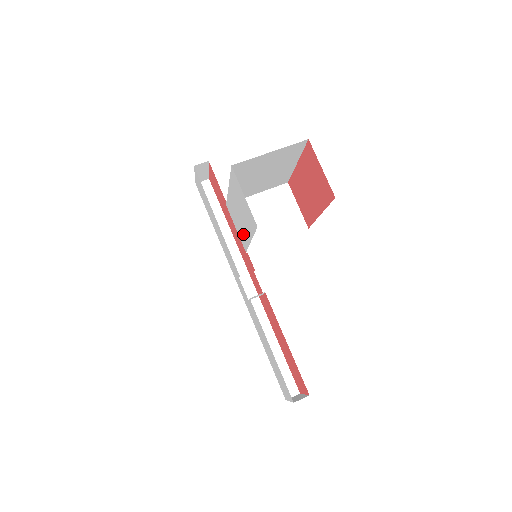
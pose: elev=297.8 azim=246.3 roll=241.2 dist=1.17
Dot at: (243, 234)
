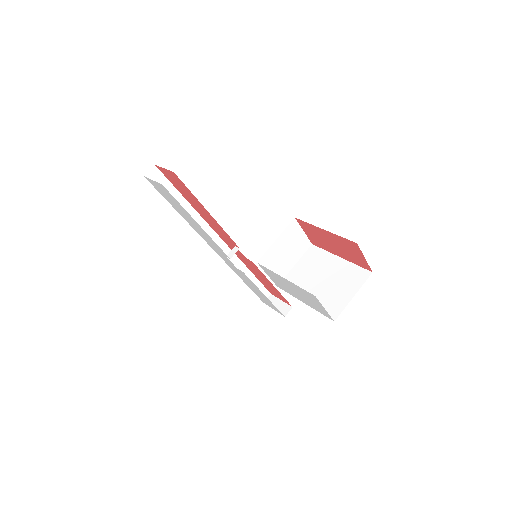
Dot at: (286, 290)
